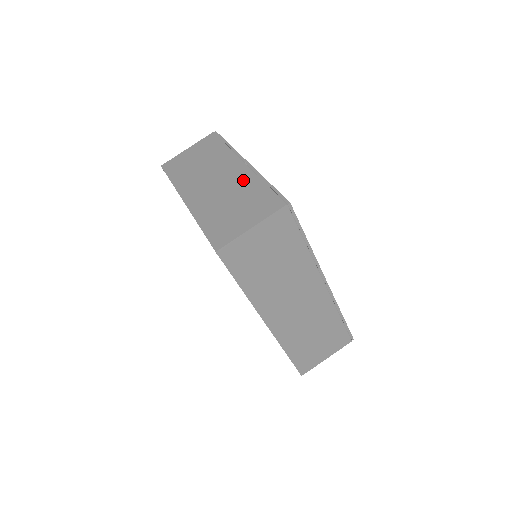
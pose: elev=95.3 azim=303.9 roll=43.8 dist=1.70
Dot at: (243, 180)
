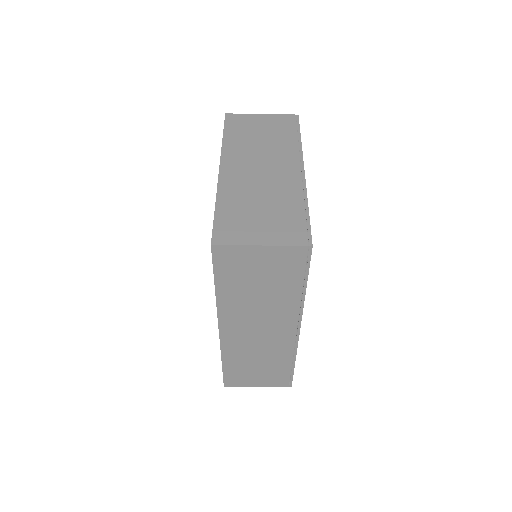
Dot at: (287, 188)
